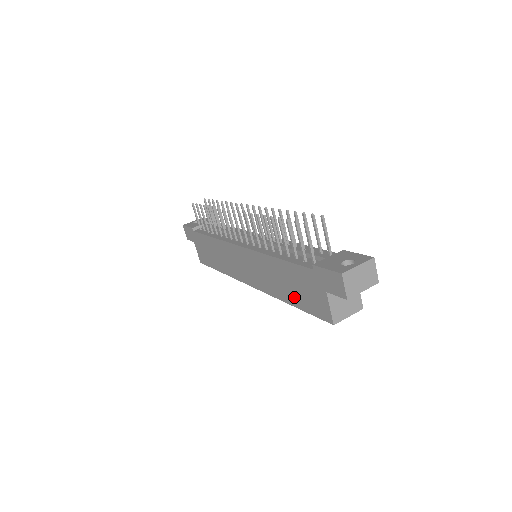
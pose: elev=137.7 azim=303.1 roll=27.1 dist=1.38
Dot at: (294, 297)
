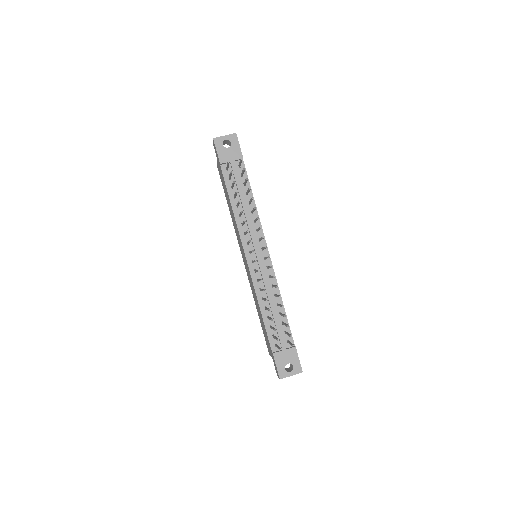
Dot at: (260, 320)
